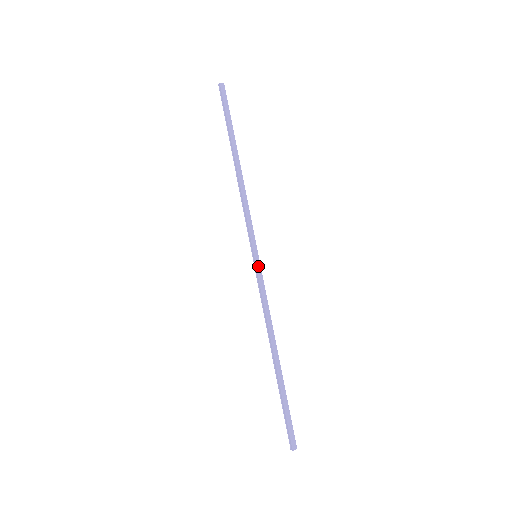
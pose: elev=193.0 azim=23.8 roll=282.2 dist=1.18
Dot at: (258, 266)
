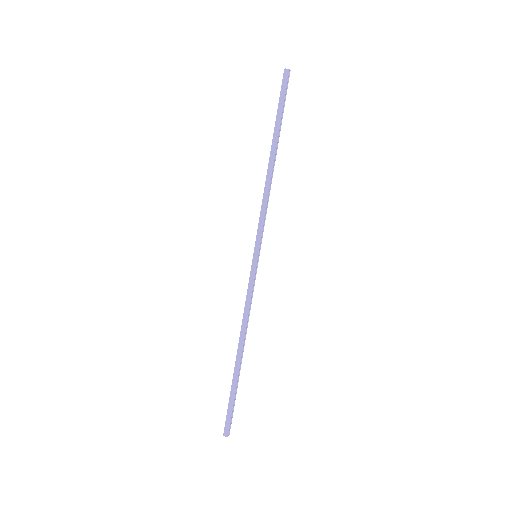
Dot at: (254, 266)
